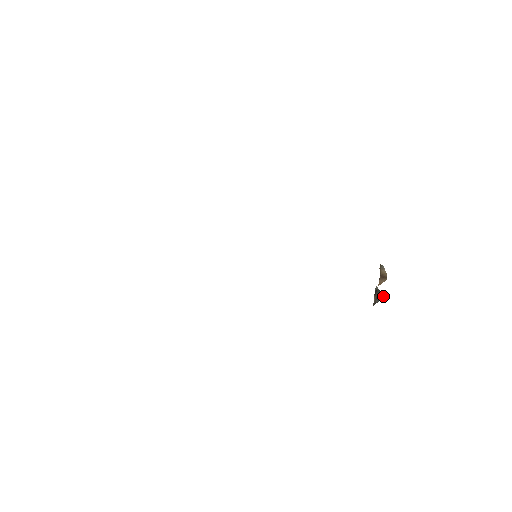
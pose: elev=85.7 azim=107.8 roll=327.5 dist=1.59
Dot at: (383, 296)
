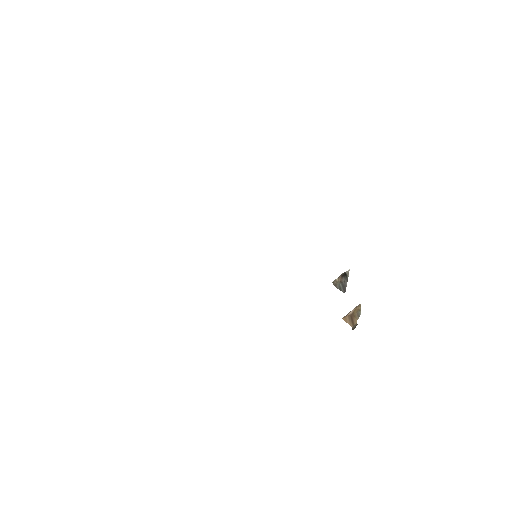
Dot at: (345, 290)
